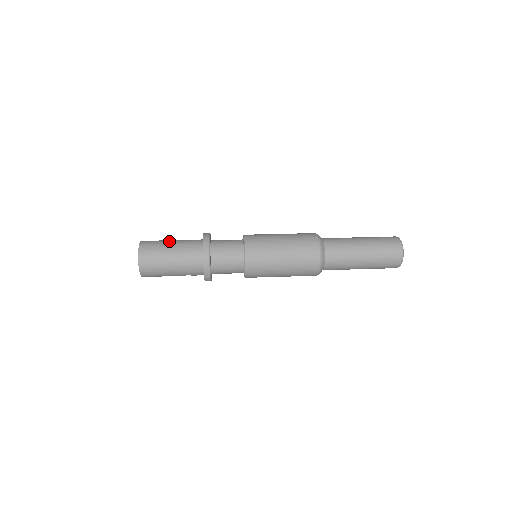
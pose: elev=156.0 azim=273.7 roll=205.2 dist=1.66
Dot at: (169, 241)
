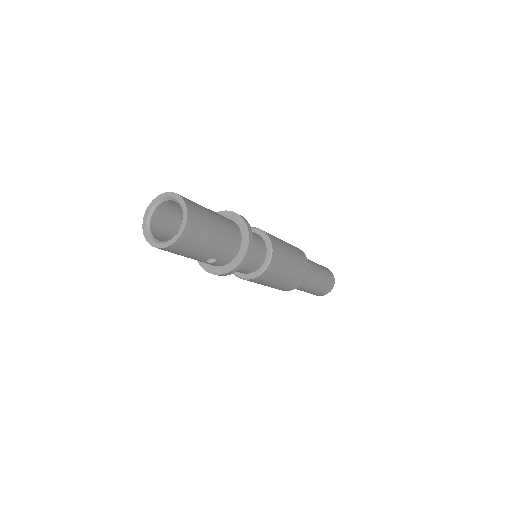
Dot at: occluded
